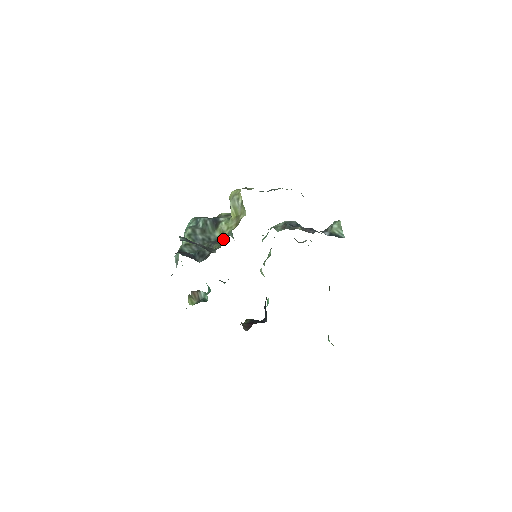
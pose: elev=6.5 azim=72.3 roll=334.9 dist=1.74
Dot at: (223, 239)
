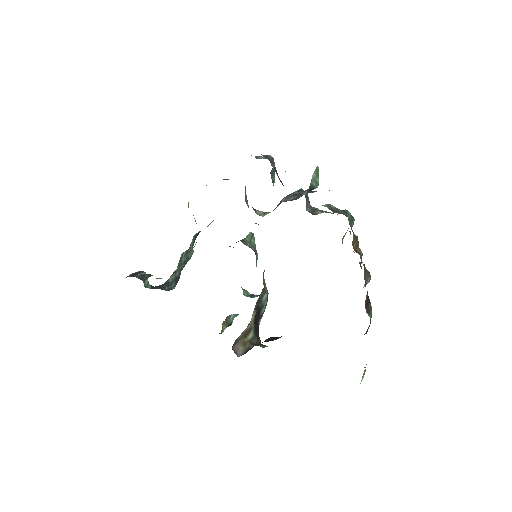
Dot at: occluded
